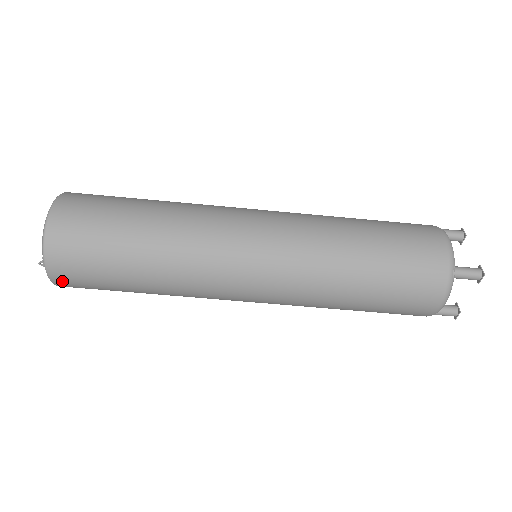
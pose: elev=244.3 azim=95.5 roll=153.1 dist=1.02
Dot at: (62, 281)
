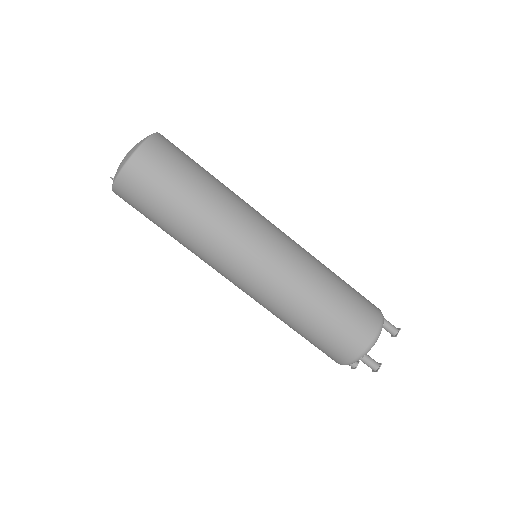
Dot at: (120, 197)
